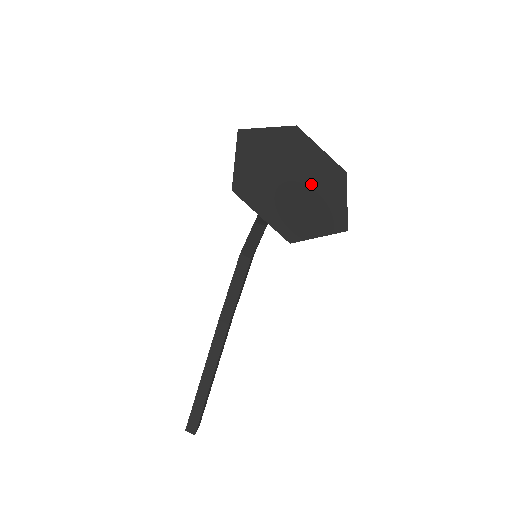
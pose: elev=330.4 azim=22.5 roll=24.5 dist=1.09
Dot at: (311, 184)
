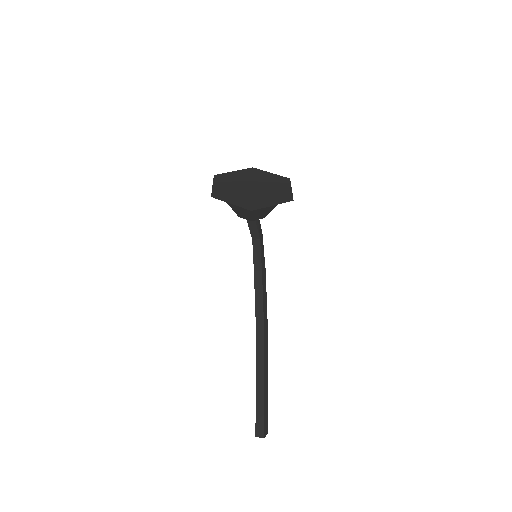
Dot at: (264, 187)
